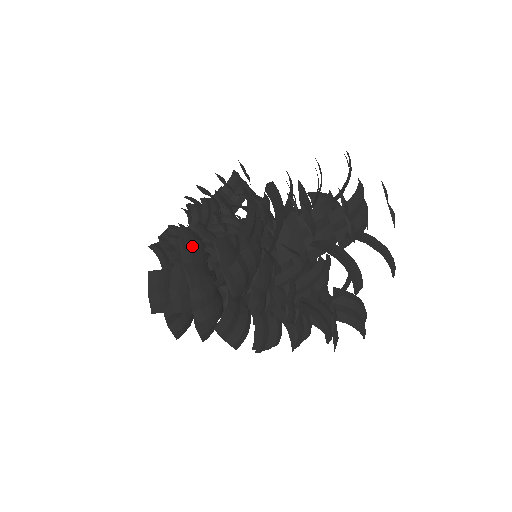
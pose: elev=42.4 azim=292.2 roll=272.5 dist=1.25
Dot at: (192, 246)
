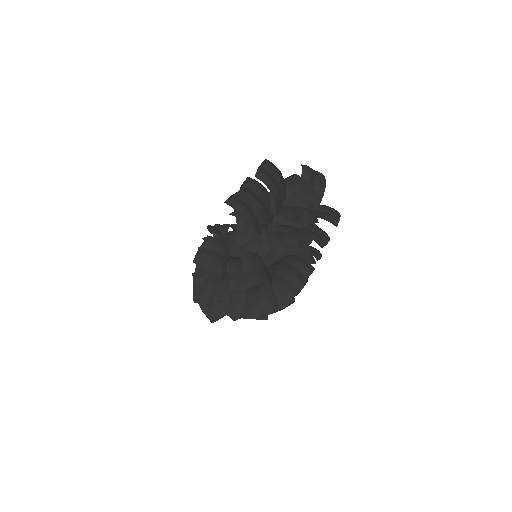
Dot at: occluded
